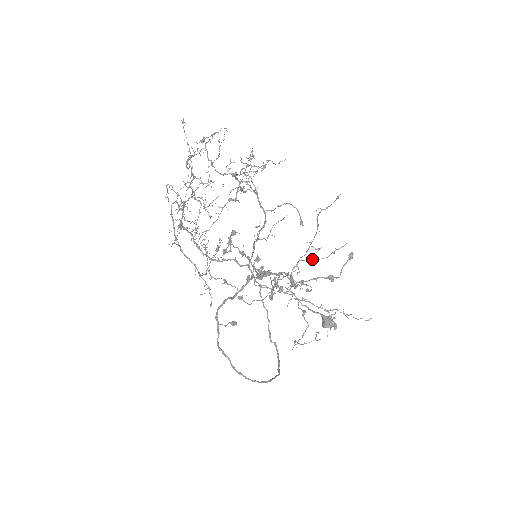
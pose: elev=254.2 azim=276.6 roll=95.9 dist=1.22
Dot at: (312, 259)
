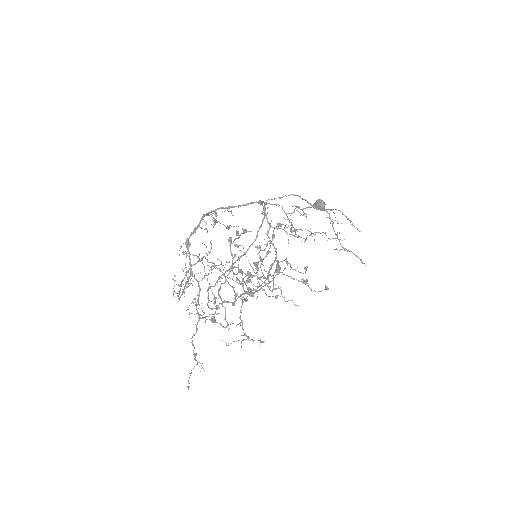
Dot at: occluded
